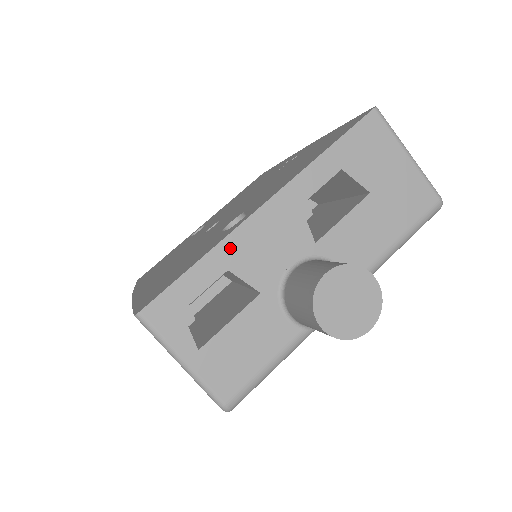
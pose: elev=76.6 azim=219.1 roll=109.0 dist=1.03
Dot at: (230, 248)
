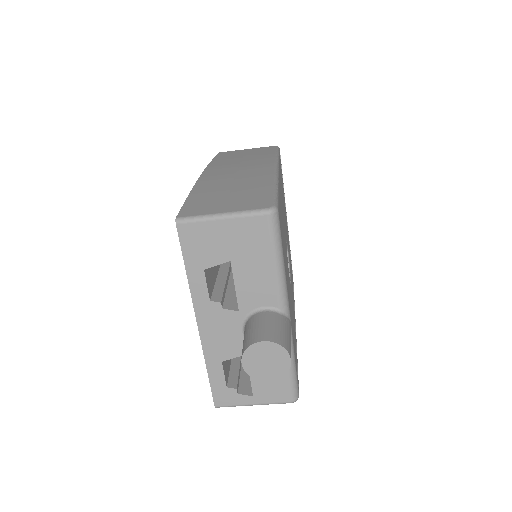
Dot at: (211, 354)
